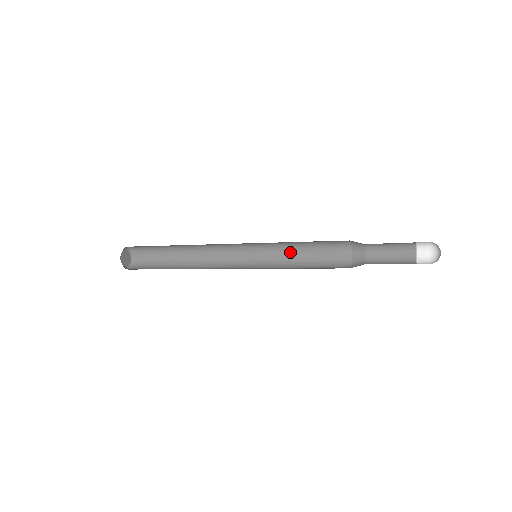
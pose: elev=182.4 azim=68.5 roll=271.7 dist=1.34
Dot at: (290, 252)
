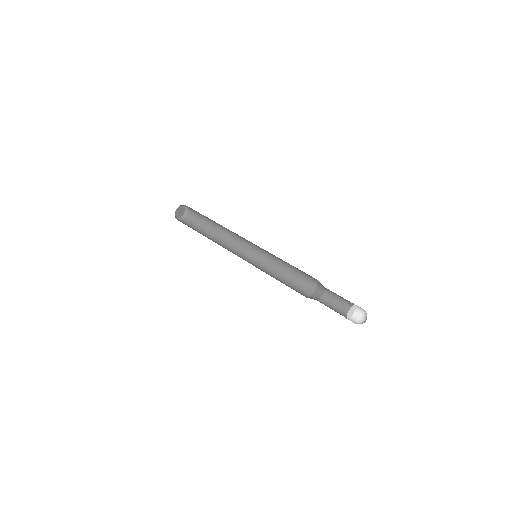
Dot at: (280, 261)
